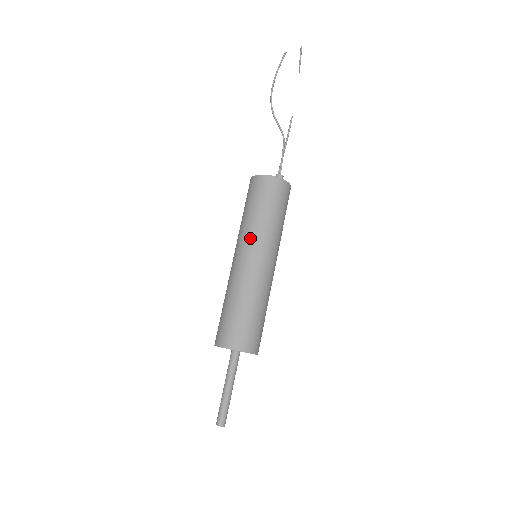
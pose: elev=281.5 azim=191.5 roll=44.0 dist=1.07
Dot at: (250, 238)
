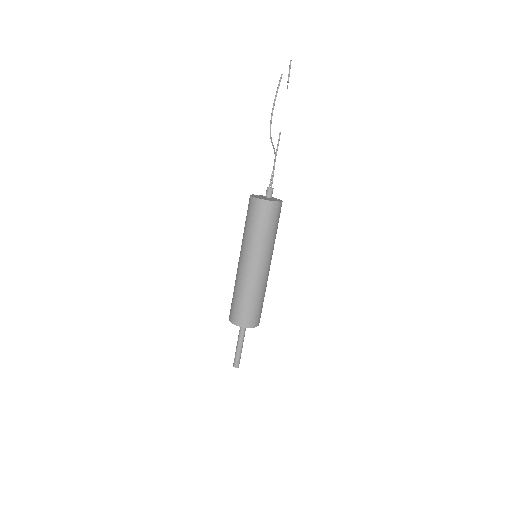
Dot at: (259, 251)
